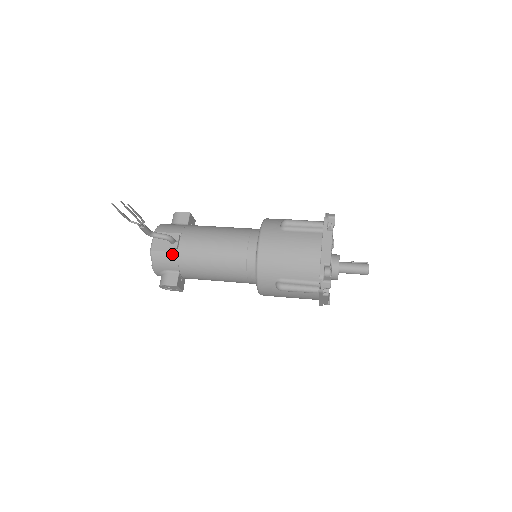
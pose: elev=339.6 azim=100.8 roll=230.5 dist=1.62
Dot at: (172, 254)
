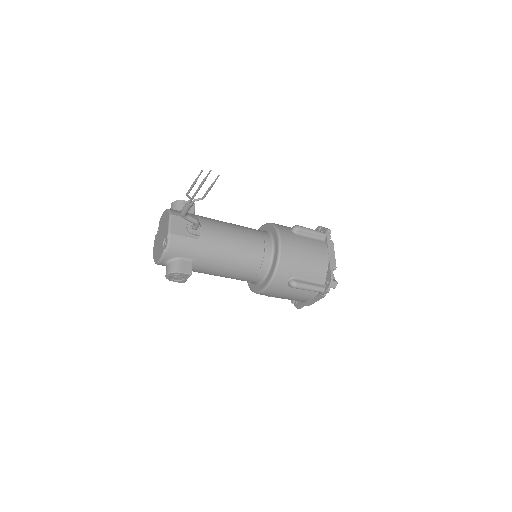
Dot at: (193, 240)
